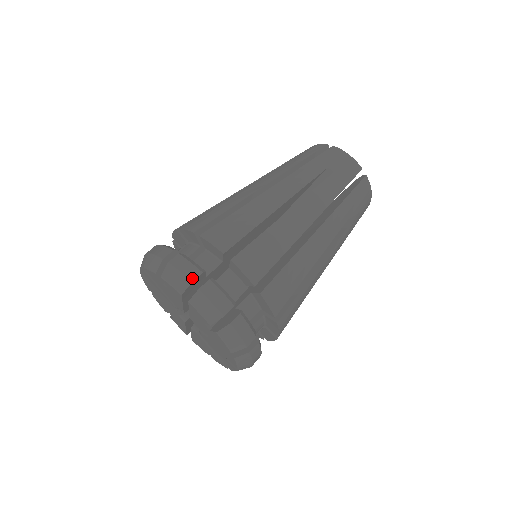
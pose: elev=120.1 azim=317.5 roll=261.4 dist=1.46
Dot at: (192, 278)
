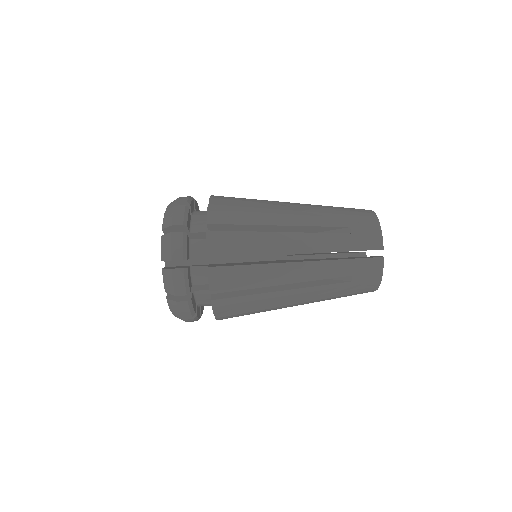
Dot at: (177, 294)
